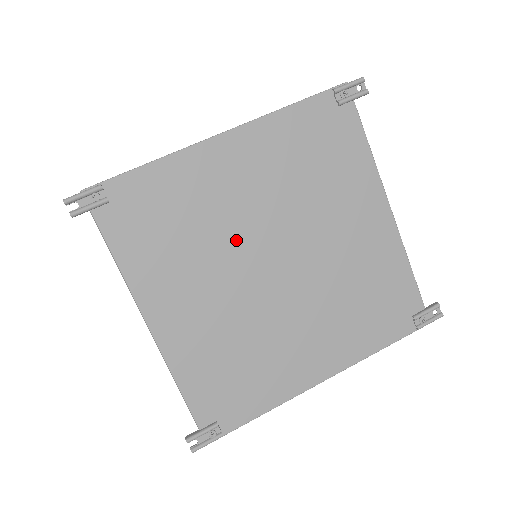
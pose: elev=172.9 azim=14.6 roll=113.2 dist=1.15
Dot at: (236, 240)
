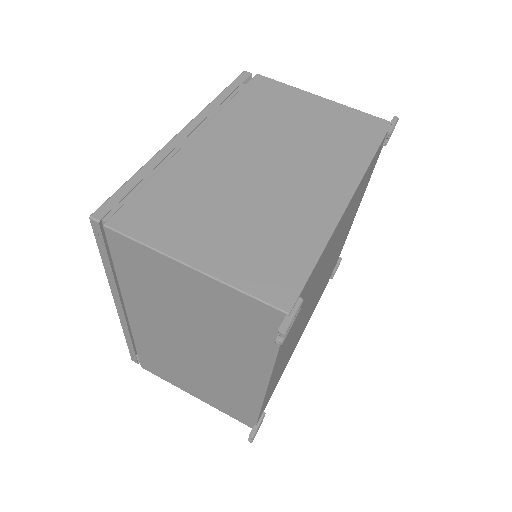
Dot at: occluded
